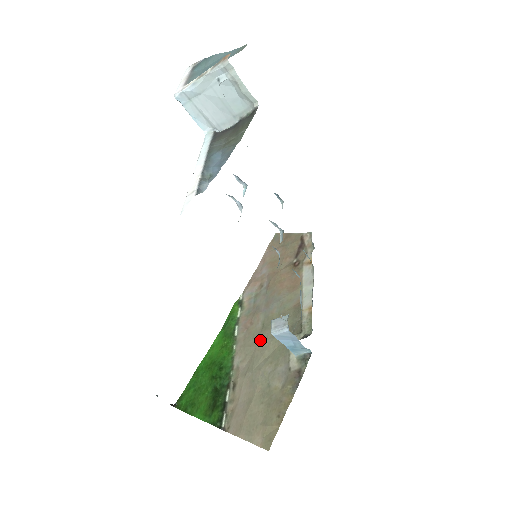
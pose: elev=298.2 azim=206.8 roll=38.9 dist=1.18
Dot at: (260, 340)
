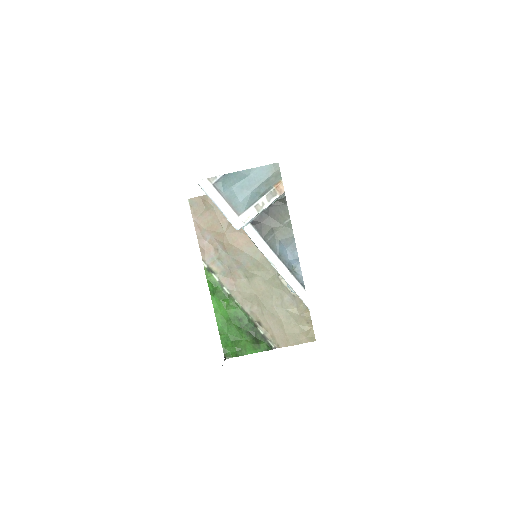
Dot at: (255, 289)
